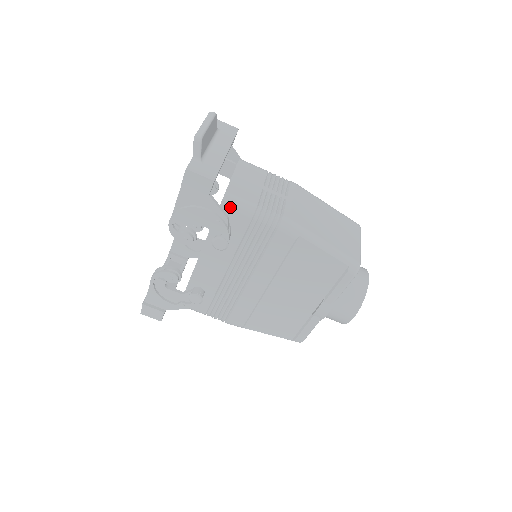
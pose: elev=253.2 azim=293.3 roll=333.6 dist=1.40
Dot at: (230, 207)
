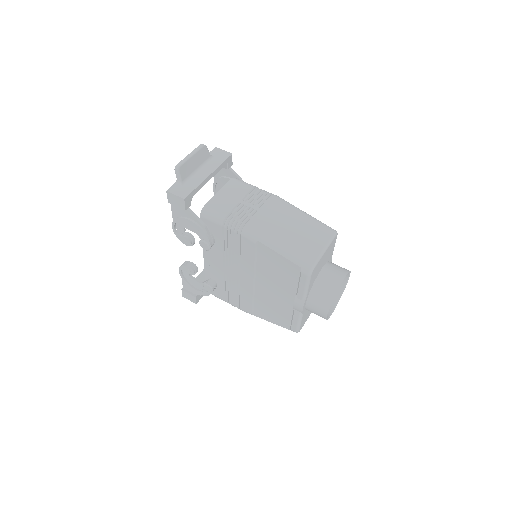
Dot at: (207, 218)
